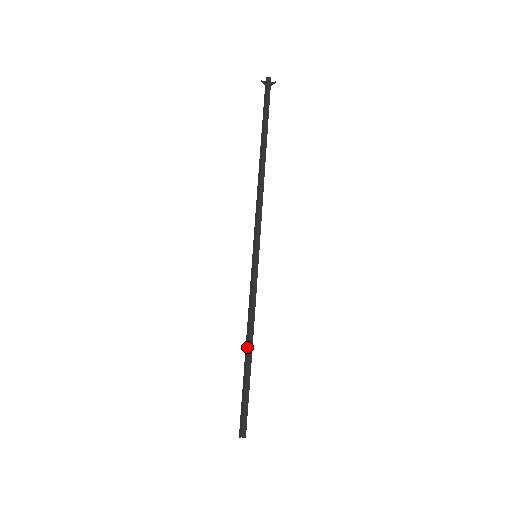
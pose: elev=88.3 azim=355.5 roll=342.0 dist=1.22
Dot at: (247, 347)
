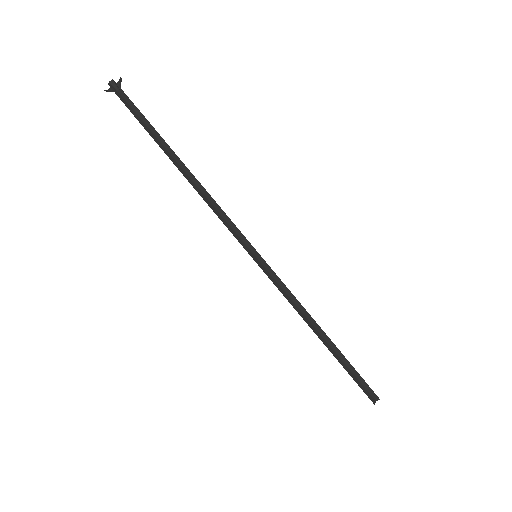
Dot at: (318, 333)
